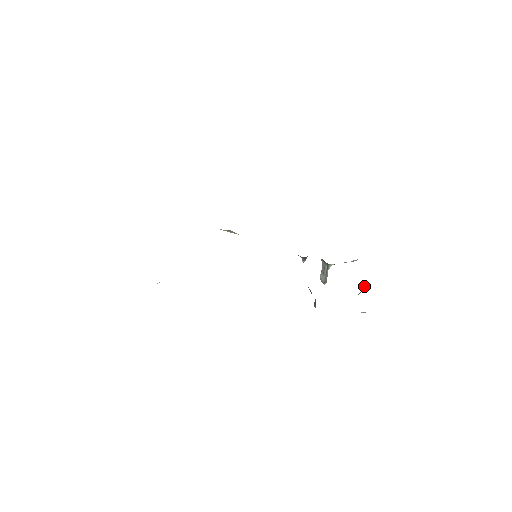
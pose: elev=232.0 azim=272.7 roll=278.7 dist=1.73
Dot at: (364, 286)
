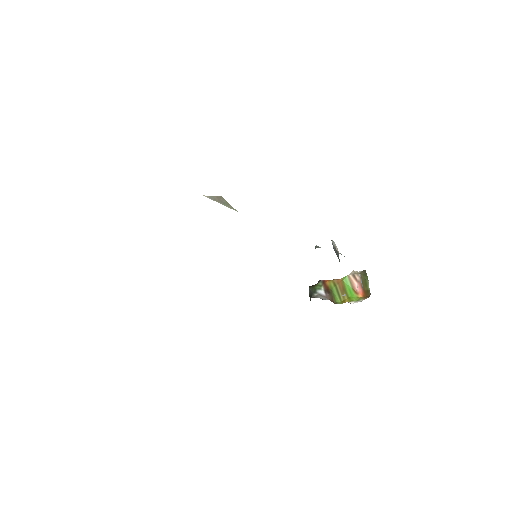
Dot at: (368, 284)
